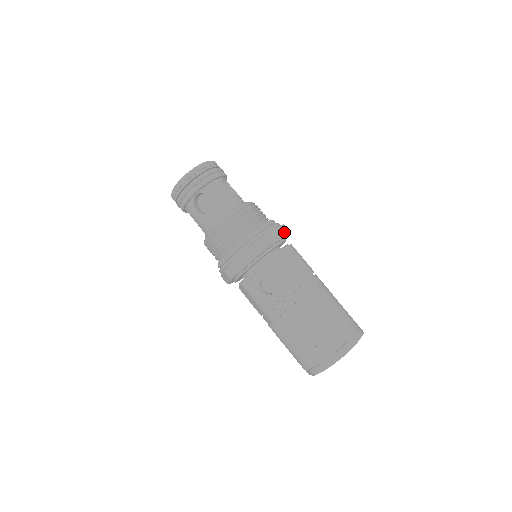
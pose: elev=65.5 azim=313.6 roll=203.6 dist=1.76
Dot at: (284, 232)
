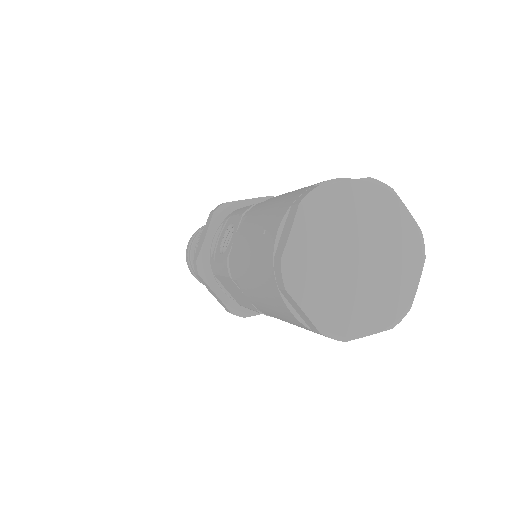
Dot at: (264, 197)
